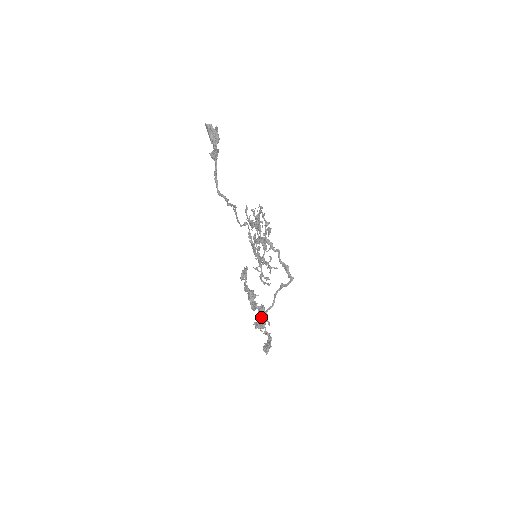
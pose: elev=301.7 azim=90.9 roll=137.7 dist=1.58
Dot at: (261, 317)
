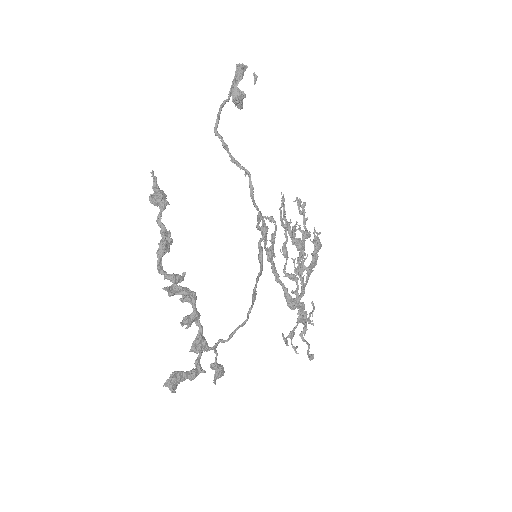
Dot at: (214, 346)
